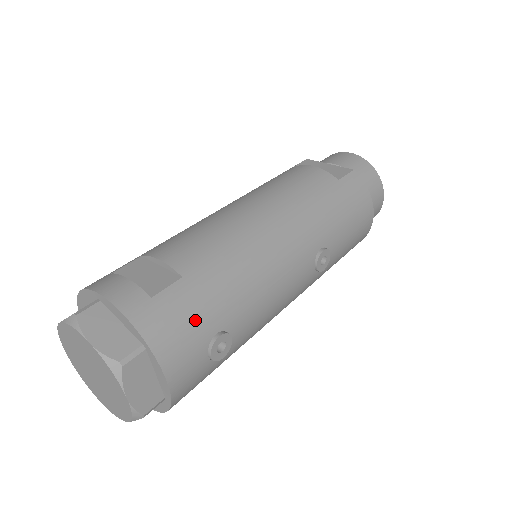
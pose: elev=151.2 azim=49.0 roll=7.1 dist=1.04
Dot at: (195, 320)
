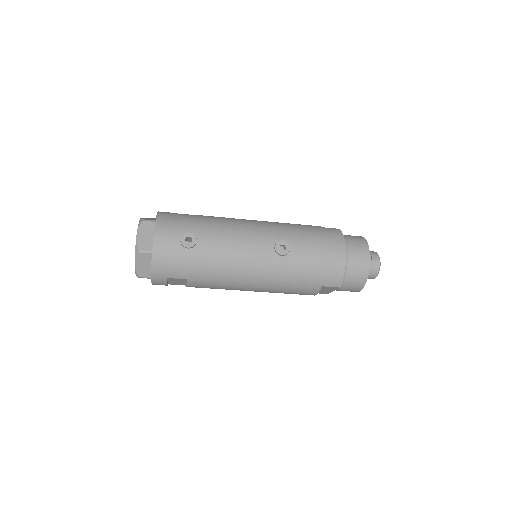
Dot at: (183, 222)
